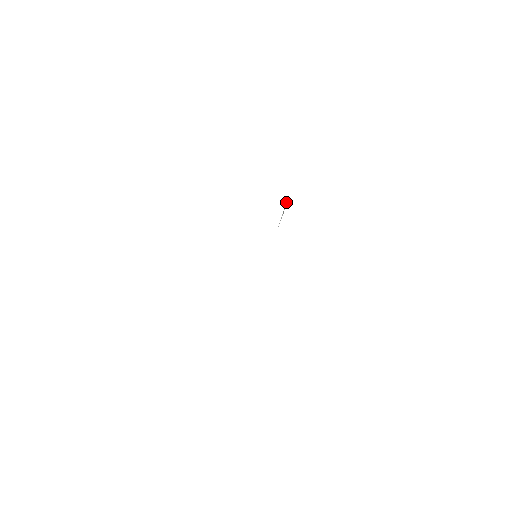
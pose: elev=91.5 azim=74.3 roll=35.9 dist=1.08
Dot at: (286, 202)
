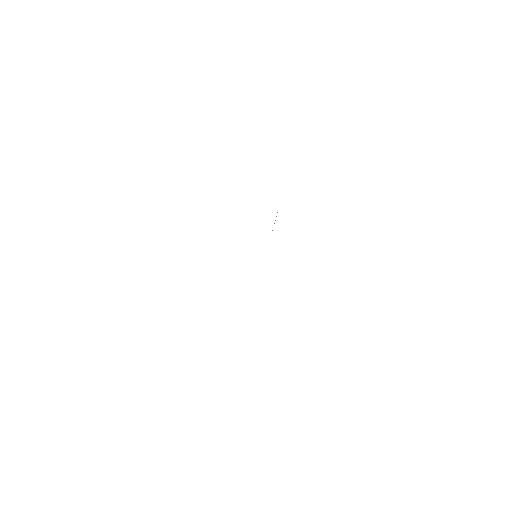
Dot at: occluded
